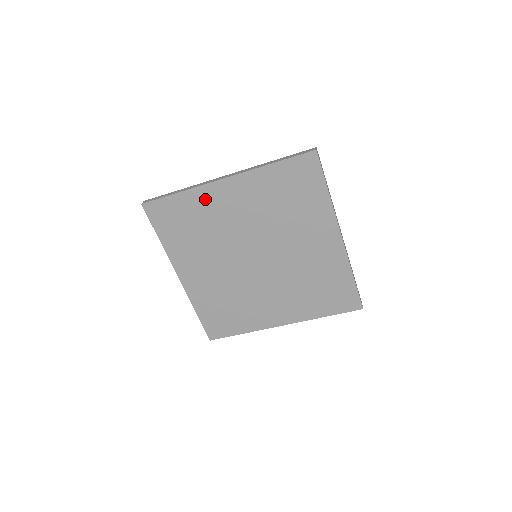
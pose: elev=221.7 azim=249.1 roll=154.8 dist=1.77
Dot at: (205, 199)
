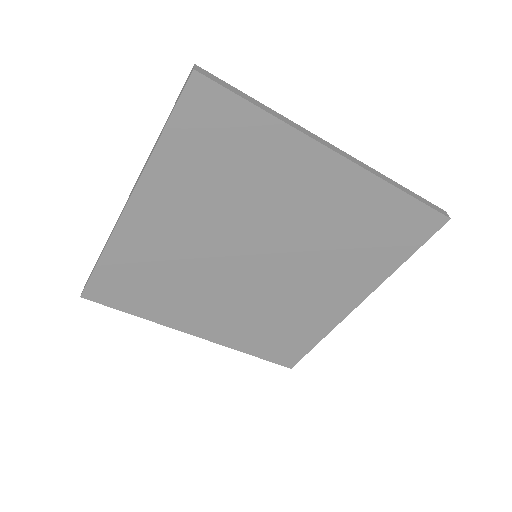
Dot at: (287, 153)
